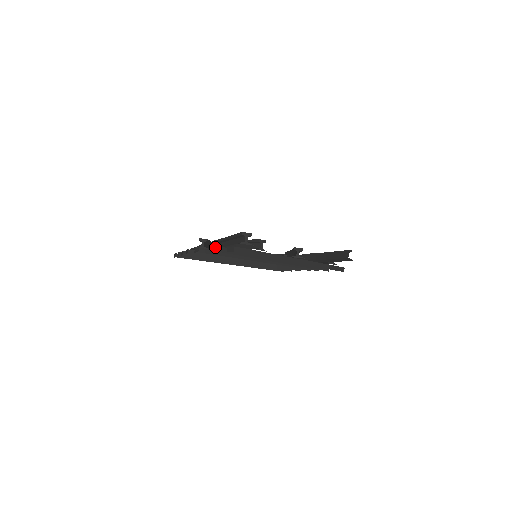
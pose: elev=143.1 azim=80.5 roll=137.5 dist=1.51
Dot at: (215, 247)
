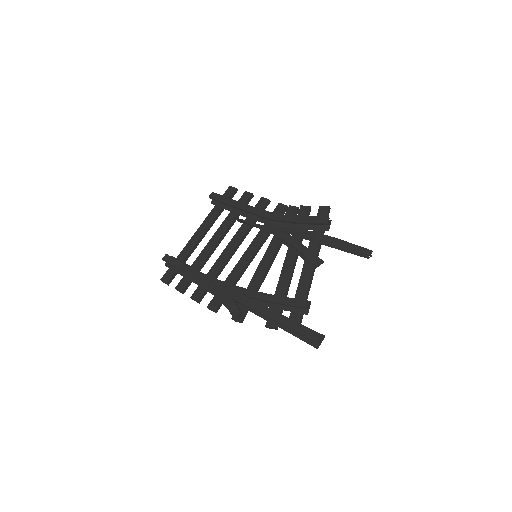
Dot at: (268, 327)
